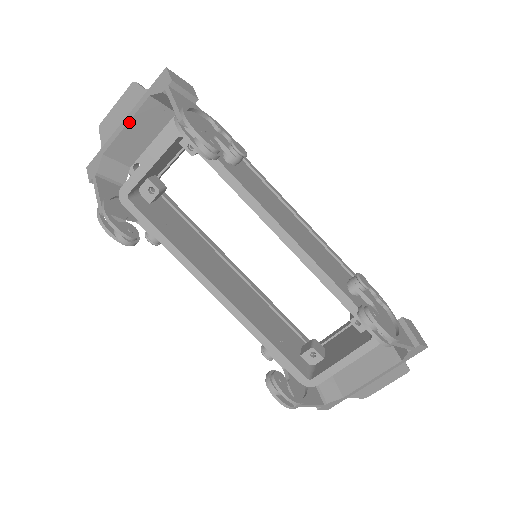
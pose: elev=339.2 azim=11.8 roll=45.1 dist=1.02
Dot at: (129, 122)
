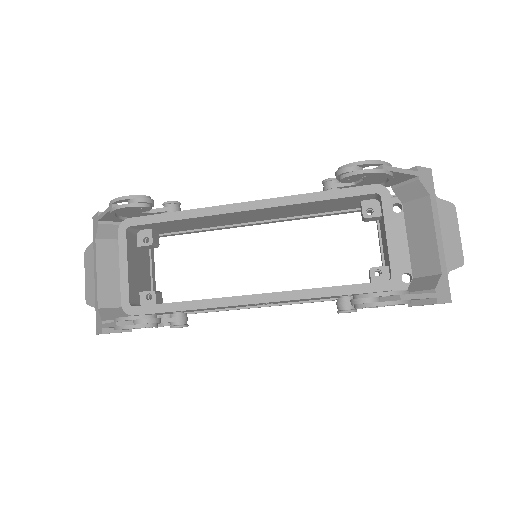
Dot at: (97, 269)
